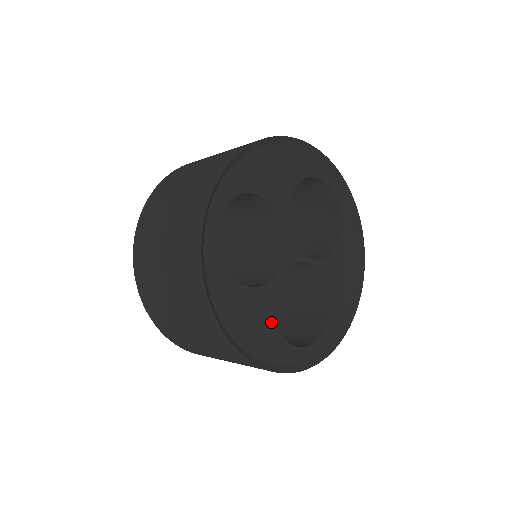
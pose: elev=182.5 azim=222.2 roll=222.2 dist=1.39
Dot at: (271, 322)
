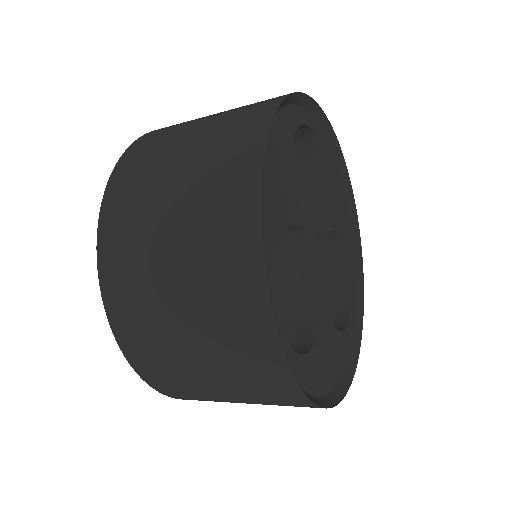
Dot at: (335, 334)
